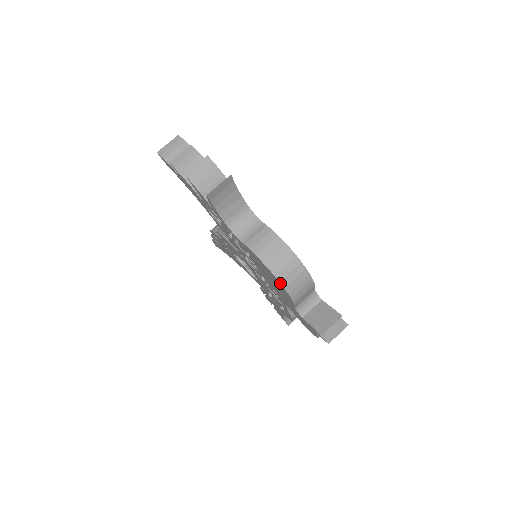
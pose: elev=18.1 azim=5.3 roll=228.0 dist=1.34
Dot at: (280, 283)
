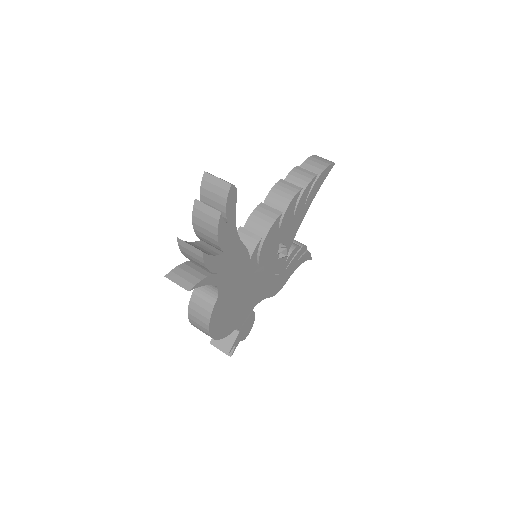
Dot at: occluded
